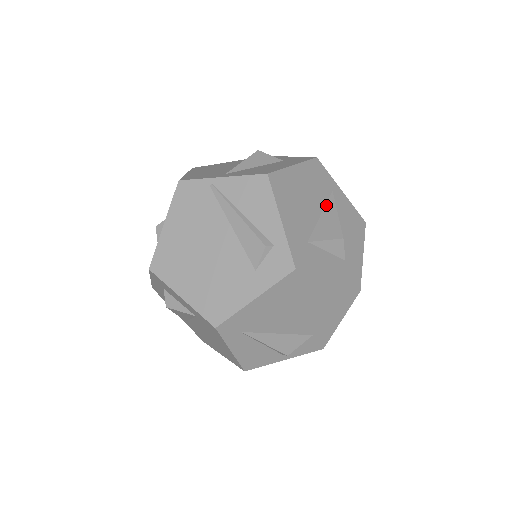
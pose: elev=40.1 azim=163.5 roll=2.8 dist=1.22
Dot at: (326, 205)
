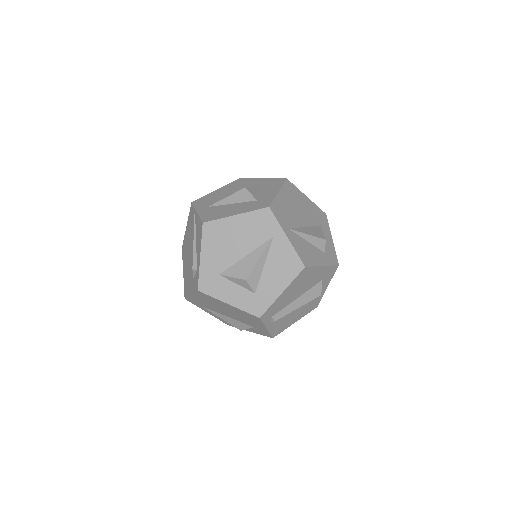
Dot at: (257, 249)
